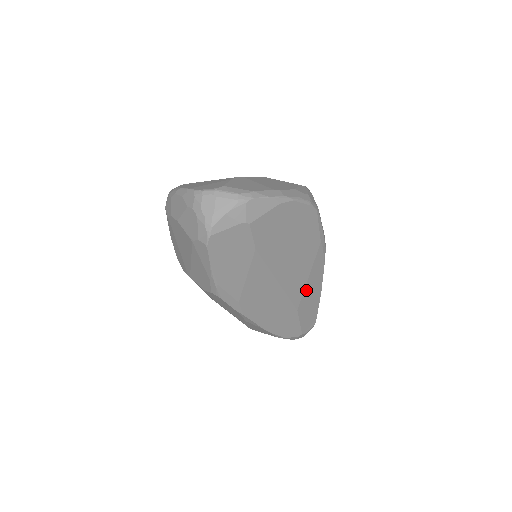
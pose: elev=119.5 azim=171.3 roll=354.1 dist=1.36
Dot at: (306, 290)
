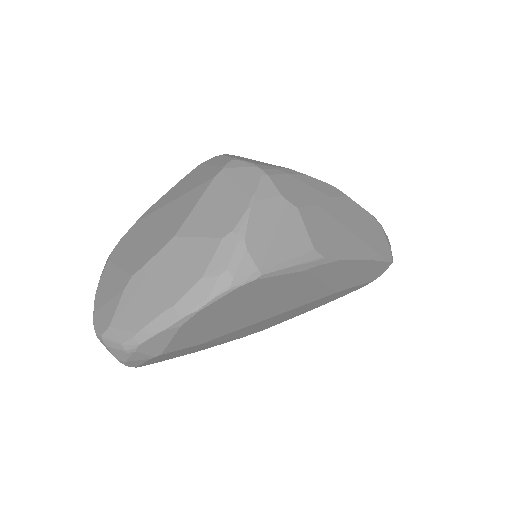
Dot at: (333, 283)
